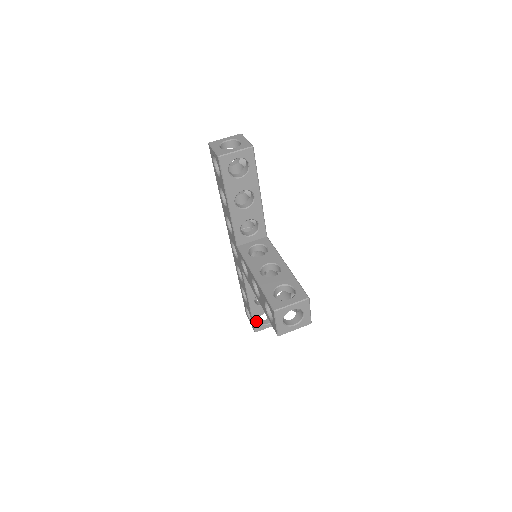
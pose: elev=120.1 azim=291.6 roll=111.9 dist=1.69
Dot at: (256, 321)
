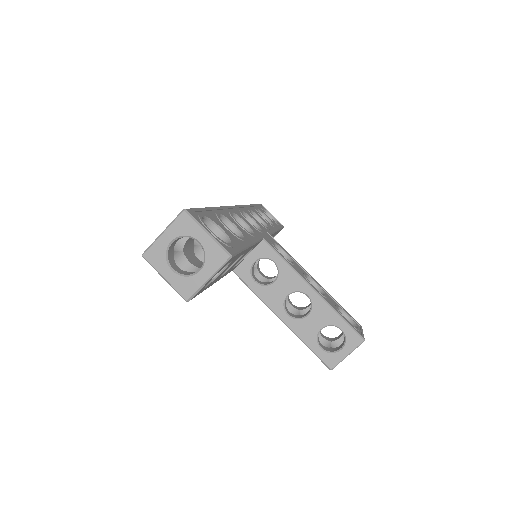
Dot at: occluded
